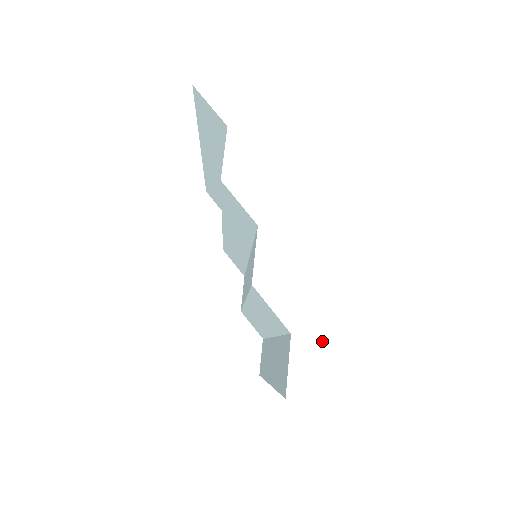
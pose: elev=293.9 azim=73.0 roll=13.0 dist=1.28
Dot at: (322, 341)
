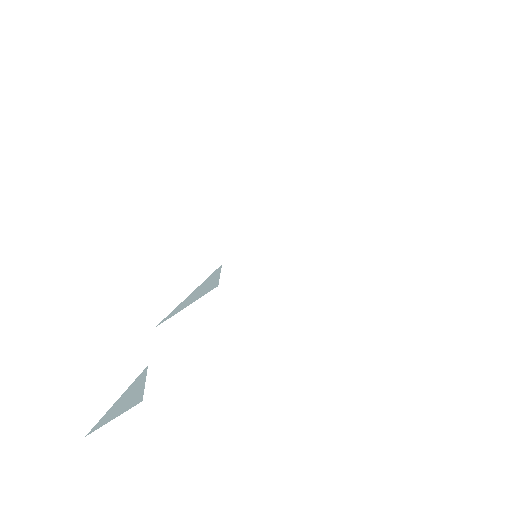
Dot at: (161, 435)
